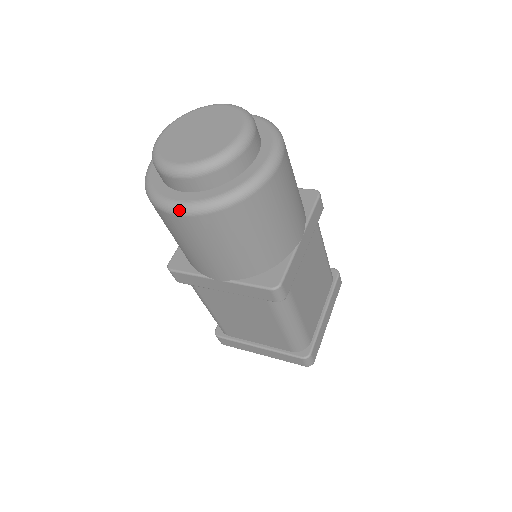
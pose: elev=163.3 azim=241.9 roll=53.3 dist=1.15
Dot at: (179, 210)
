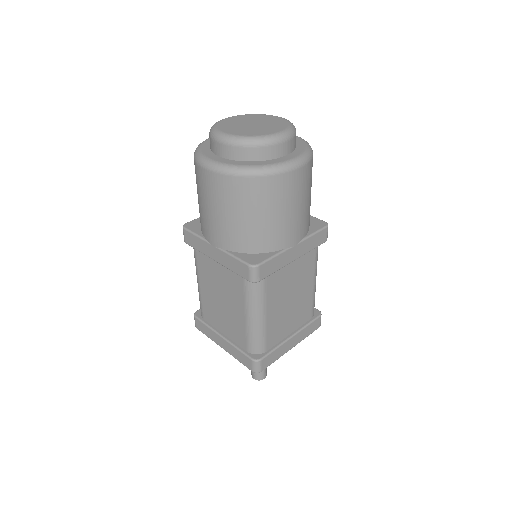
Dot at: (209, 165)
